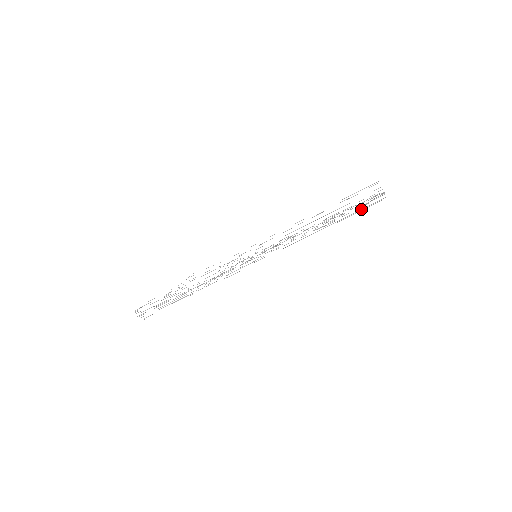
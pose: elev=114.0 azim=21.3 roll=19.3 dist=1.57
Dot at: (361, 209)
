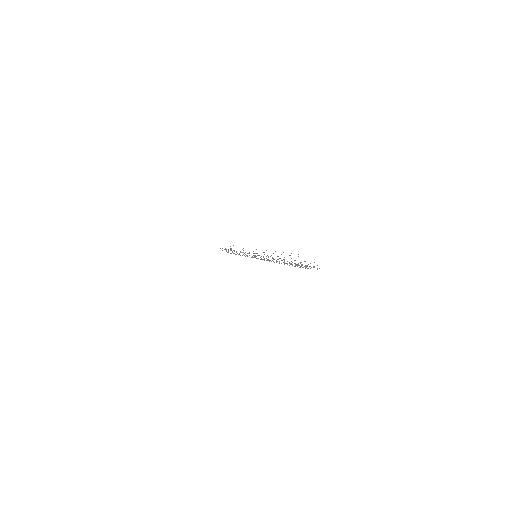
Dot at: occluded
